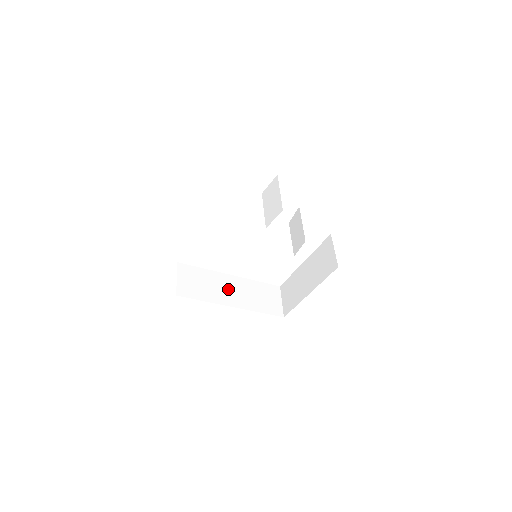
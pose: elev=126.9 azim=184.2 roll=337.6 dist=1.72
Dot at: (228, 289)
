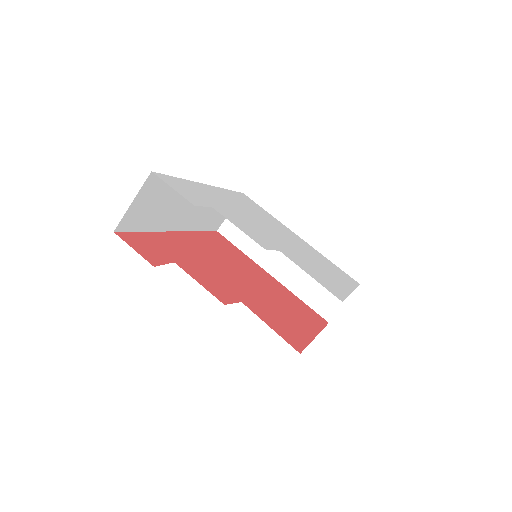
Dot at: (281, 252)
